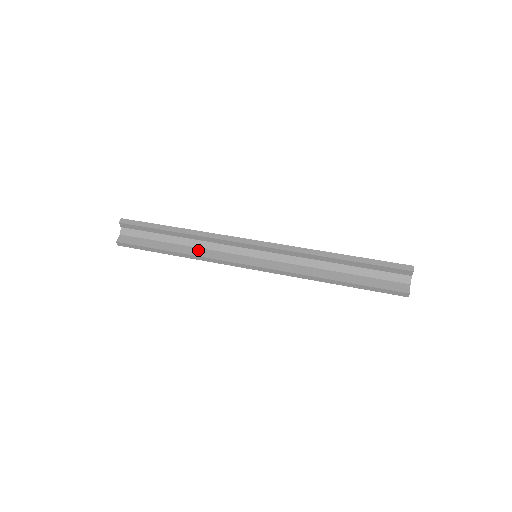
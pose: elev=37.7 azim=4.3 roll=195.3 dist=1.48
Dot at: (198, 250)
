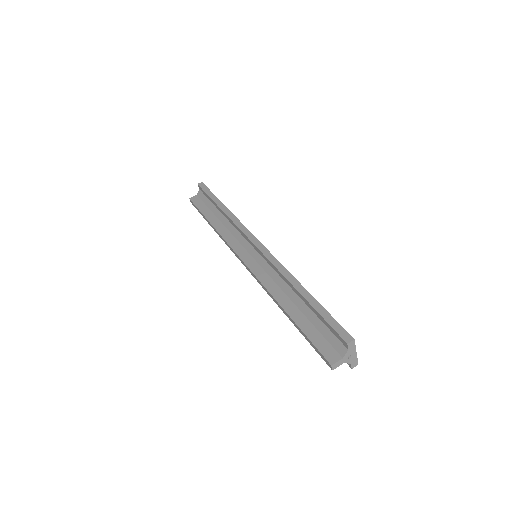
Dot at: (224, 229)
